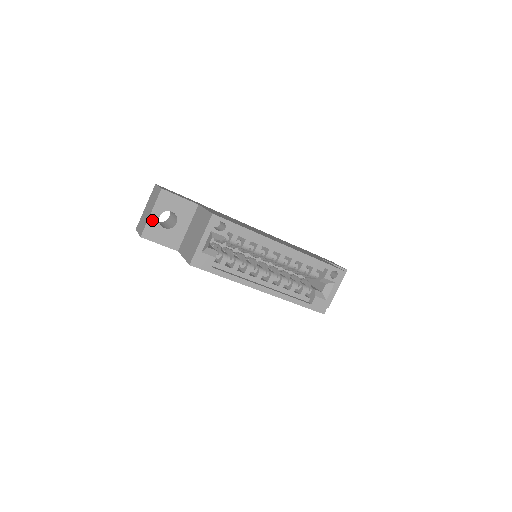
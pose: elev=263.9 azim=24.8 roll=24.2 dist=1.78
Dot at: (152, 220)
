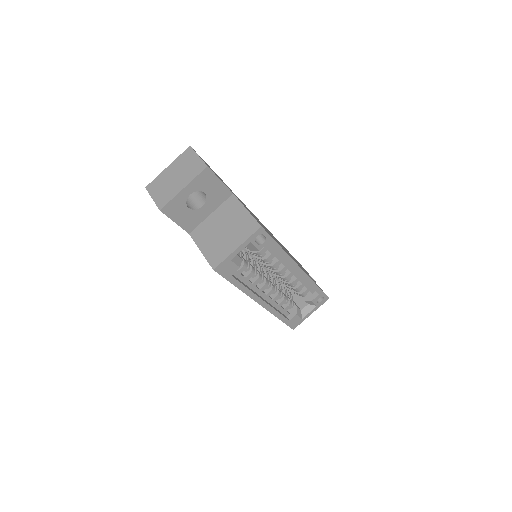
Dot at: (181, 196)
